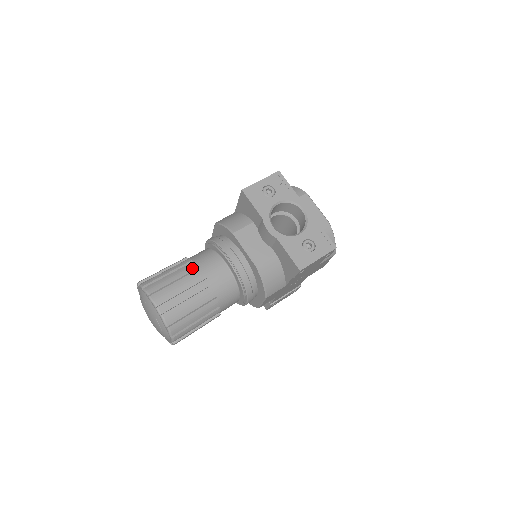
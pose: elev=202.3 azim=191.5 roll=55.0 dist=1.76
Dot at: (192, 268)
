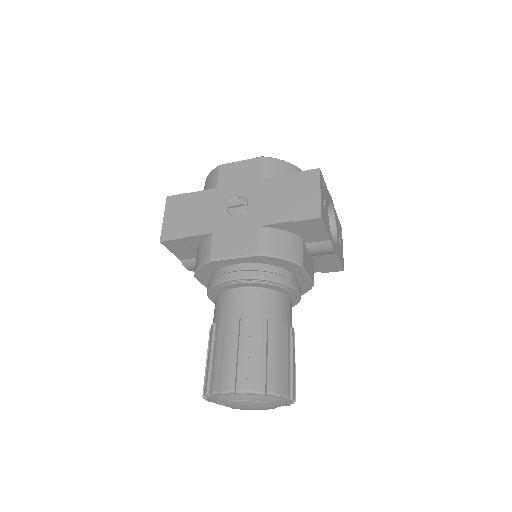
Dot at: (285, 330)
